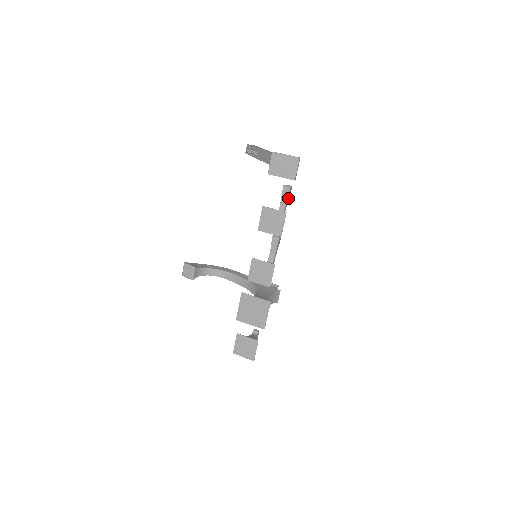
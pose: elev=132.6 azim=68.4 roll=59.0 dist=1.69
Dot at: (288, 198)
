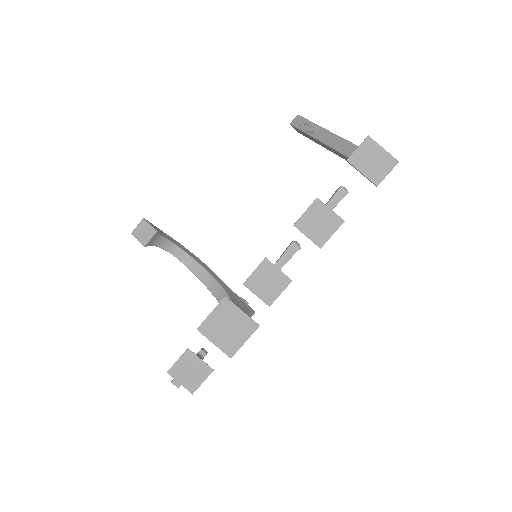
Dot at: occluded
